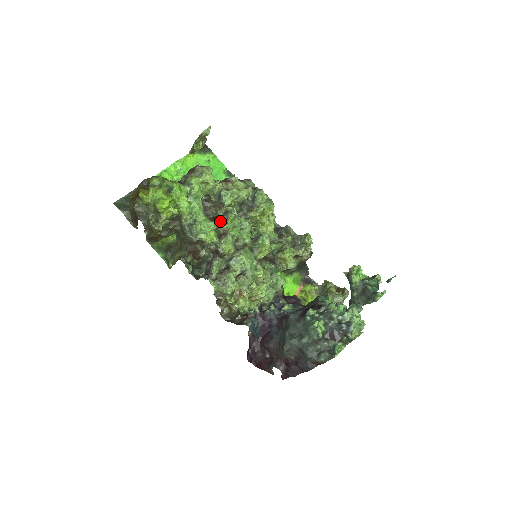
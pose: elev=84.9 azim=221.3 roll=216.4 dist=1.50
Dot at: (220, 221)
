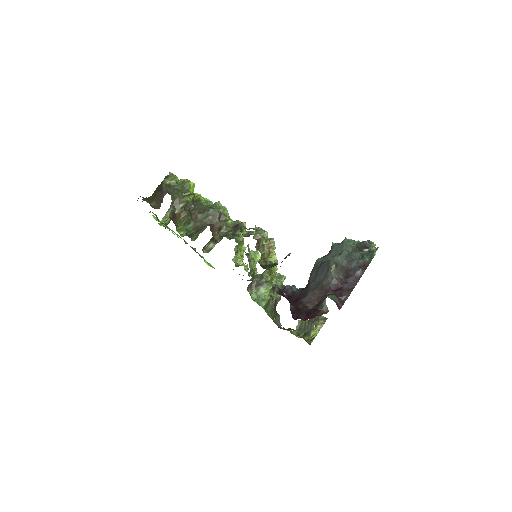
Dot at: occluded
